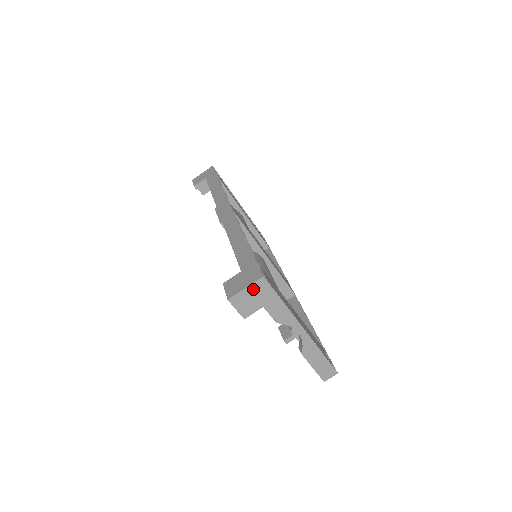
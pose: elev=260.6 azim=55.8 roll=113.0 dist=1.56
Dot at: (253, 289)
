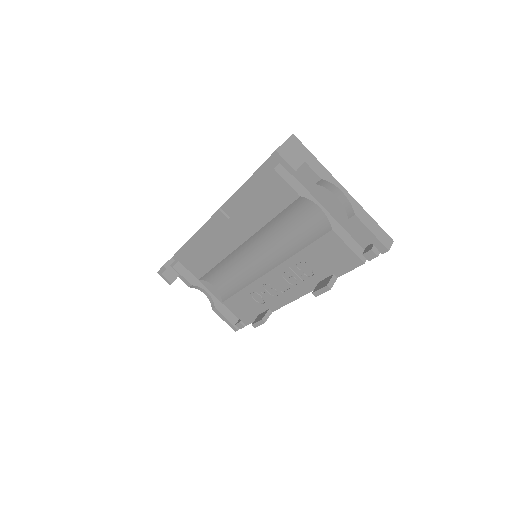
Dot at: (290, 144)
